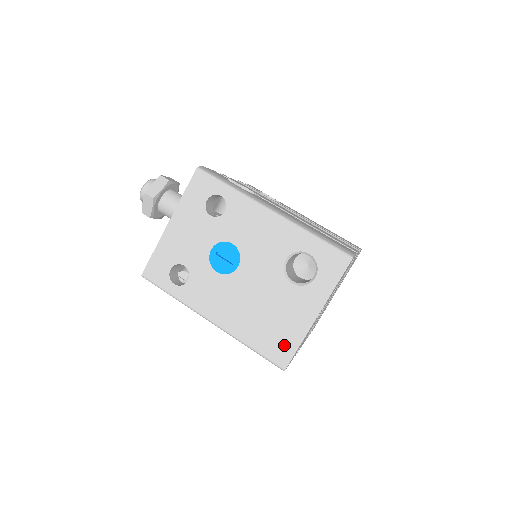
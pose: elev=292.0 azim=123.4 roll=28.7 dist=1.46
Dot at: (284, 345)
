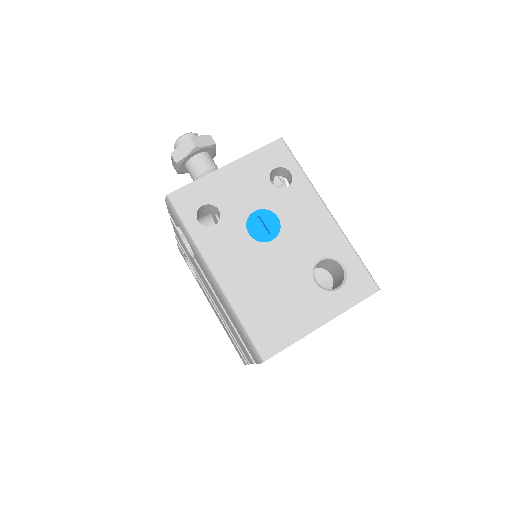
Dot at: (278, 336)
